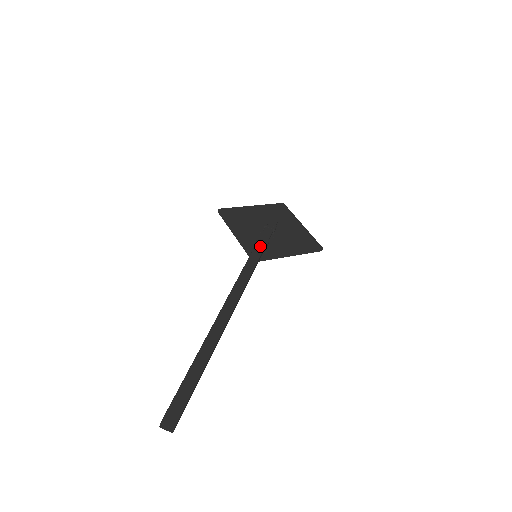
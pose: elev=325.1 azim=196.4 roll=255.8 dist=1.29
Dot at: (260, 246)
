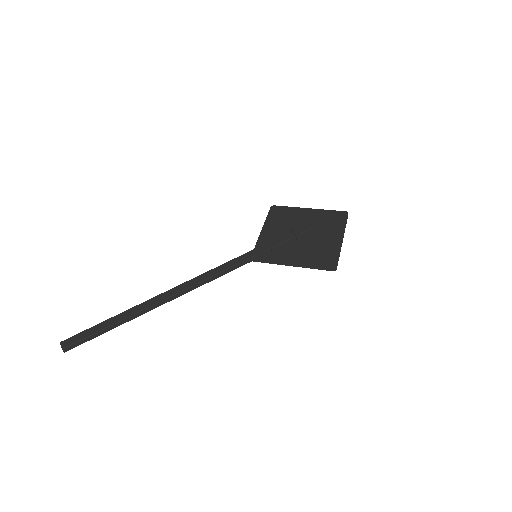
Dot at: (263, 248)
